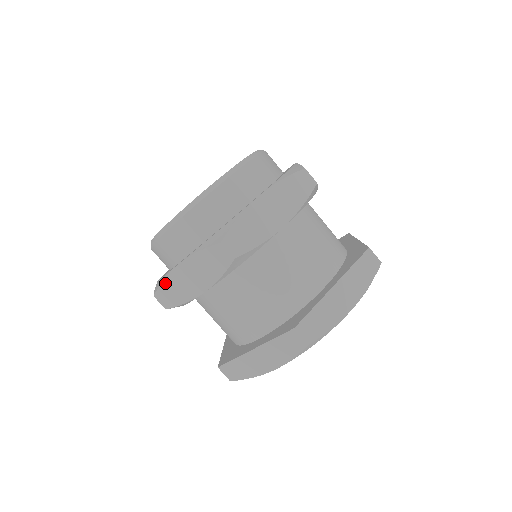
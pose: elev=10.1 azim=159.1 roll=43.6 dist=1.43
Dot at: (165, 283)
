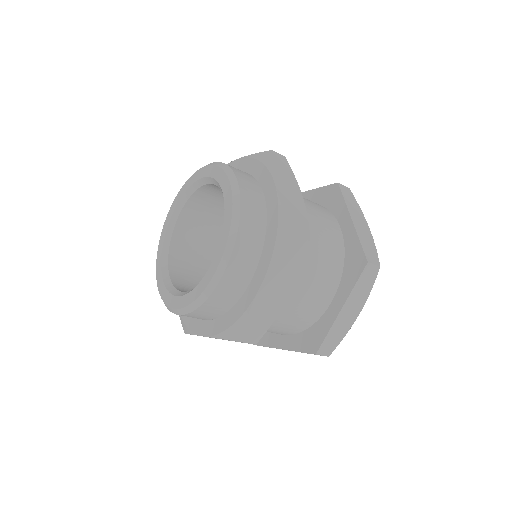
Dot at: occluded
